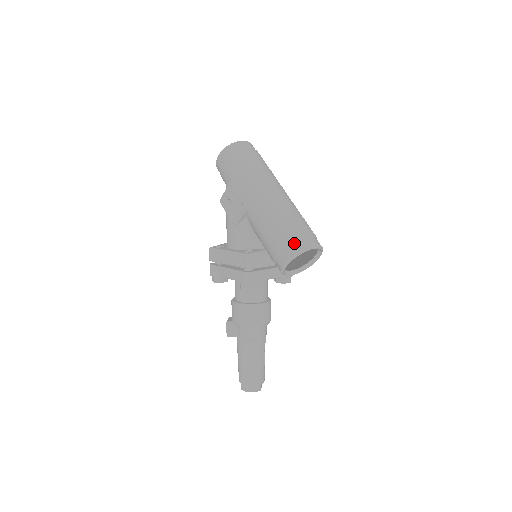
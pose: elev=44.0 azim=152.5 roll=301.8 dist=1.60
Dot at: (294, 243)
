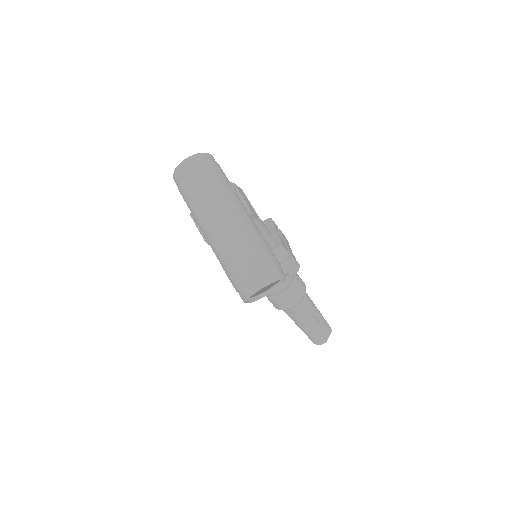
Dot at: (240, 289)
